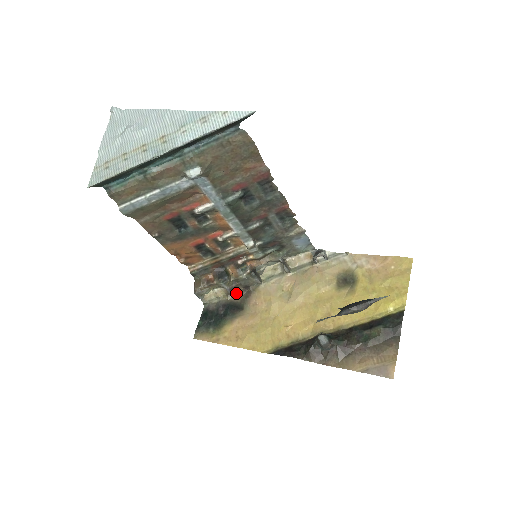
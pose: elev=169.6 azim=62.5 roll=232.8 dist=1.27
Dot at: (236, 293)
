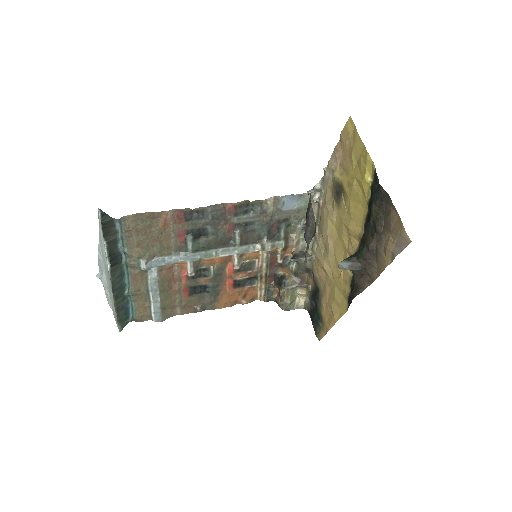
Dot at: (309, 281)
